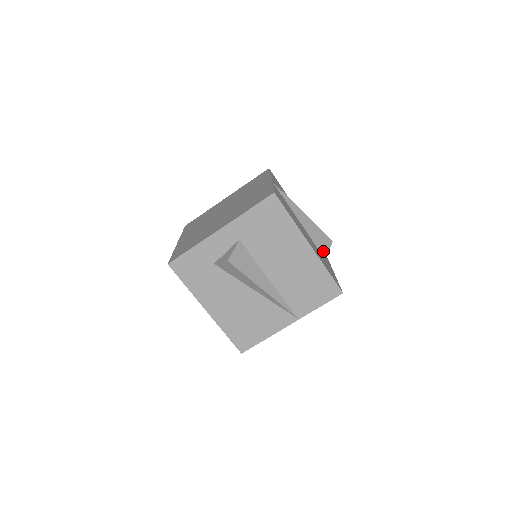
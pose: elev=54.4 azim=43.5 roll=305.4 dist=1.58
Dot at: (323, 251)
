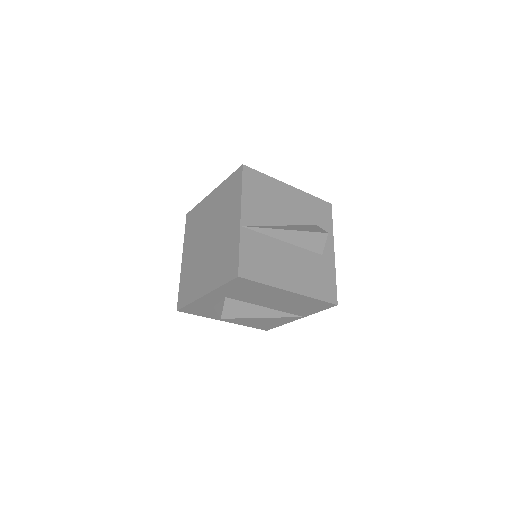
Dot at: (318, 249)
